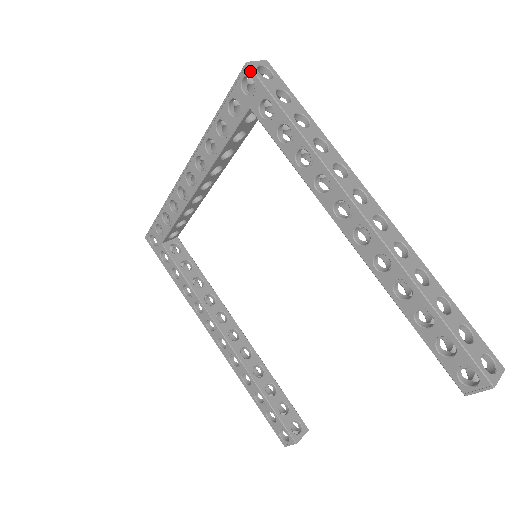
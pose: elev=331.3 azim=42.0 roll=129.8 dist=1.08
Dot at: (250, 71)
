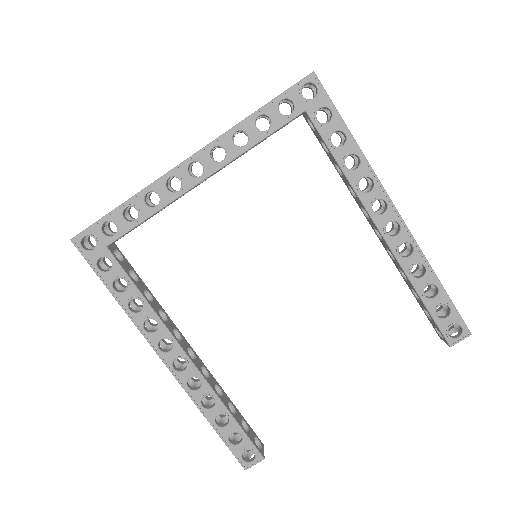
Dot at: (316, 80)
